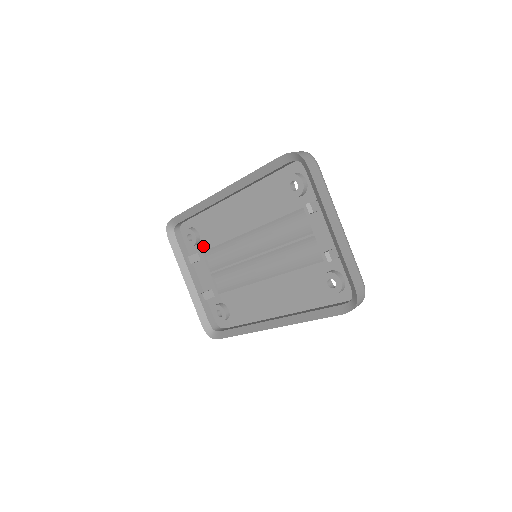
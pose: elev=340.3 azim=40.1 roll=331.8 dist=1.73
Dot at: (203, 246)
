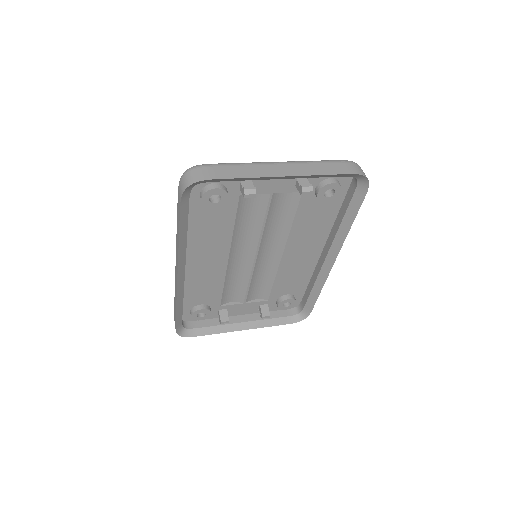
Dot at: (215, 304)
